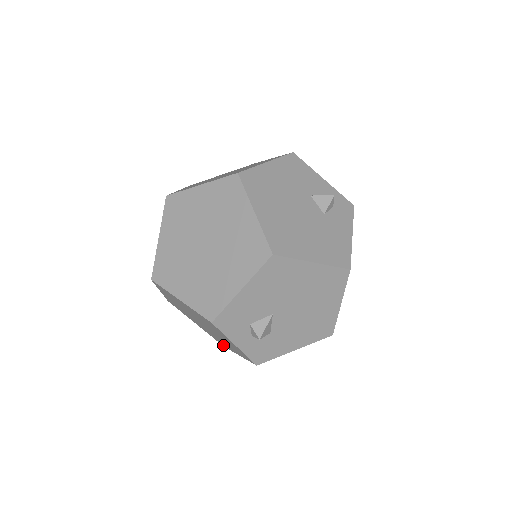
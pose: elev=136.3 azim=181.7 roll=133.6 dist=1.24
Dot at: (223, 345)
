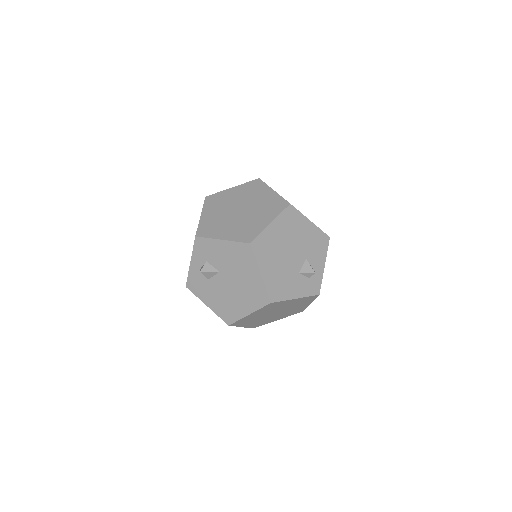
Dot at: occluded
